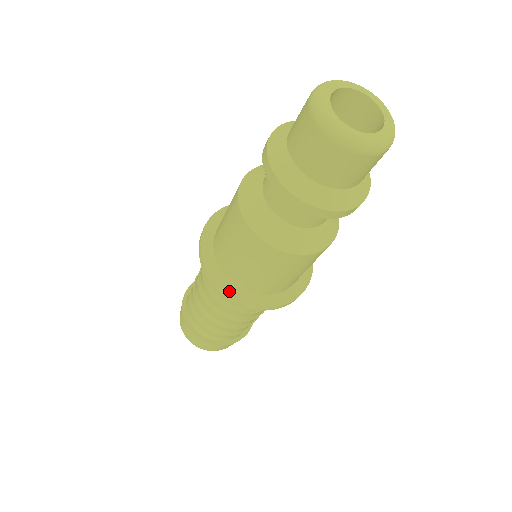
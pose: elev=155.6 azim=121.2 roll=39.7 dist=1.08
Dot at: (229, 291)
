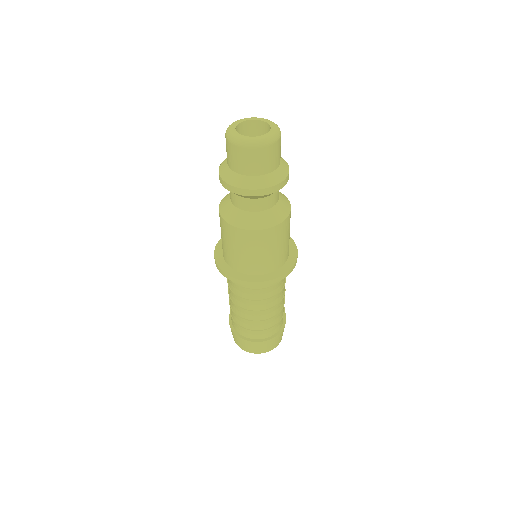
Dot at: (221, 267)
